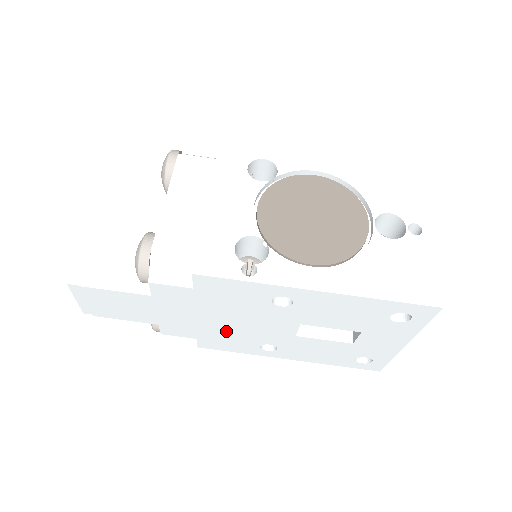
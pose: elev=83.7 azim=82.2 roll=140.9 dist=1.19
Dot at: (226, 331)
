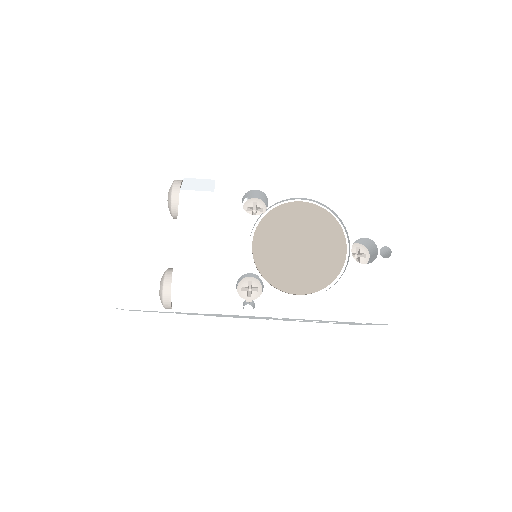
Dot at: occluded
